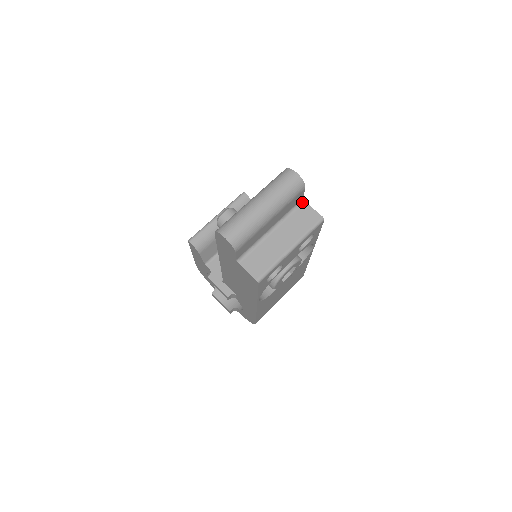
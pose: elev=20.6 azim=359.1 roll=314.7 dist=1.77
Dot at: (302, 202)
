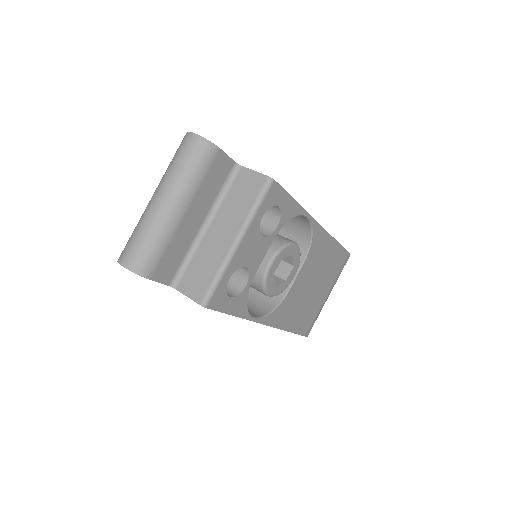
Dot at: (237, 168)
